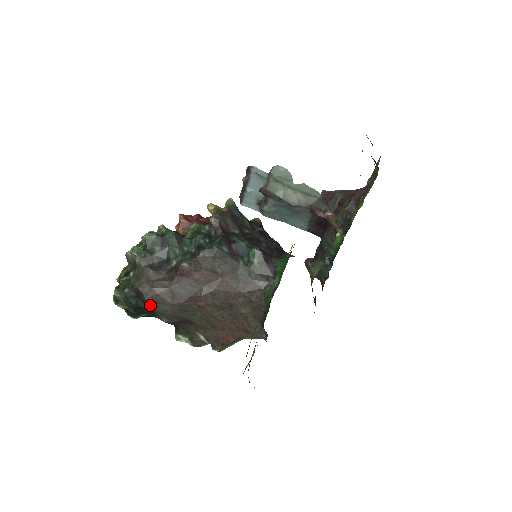
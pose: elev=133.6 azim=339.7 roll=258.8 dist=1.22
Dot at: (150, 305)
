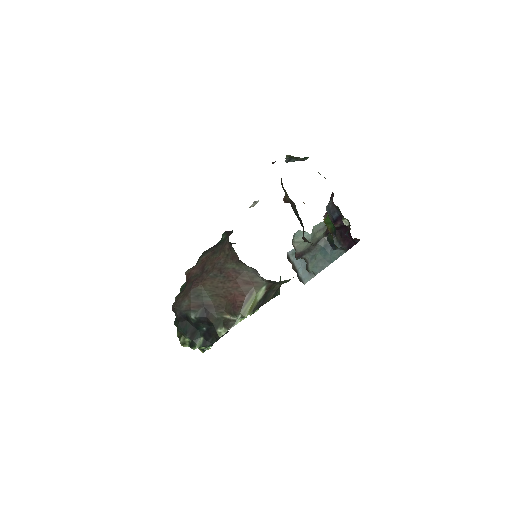
Dot at: (179, 310)
